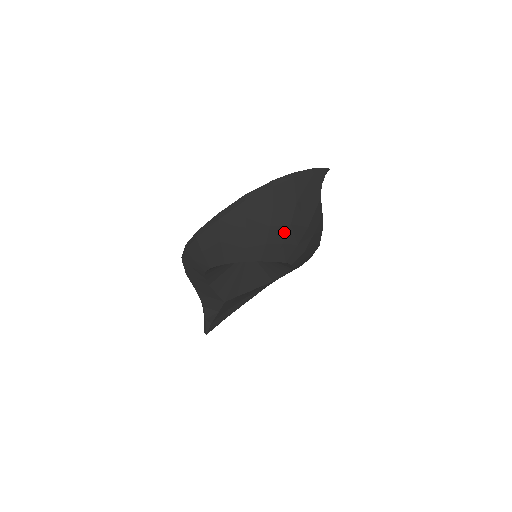
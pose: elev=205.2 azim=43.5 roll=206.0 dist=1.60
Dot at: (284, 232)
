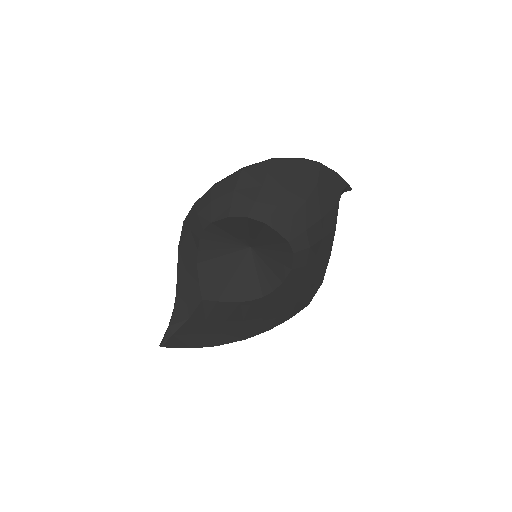
Dot at: (298, 205)
